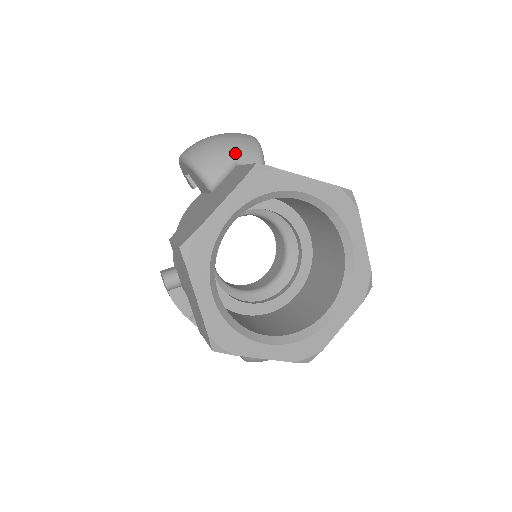
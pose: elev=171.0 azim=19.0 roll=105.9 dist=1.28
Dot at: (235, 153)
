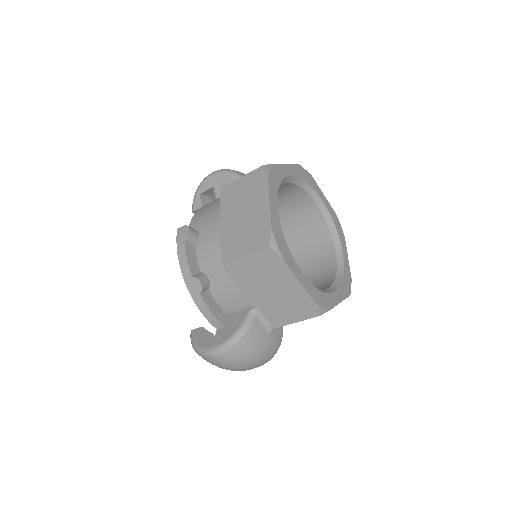
Dot at: occluded
